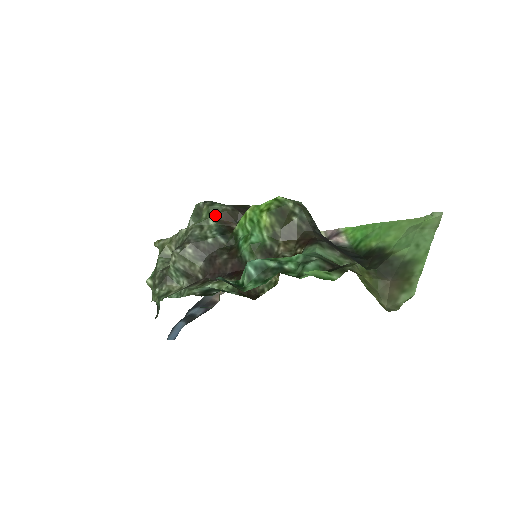
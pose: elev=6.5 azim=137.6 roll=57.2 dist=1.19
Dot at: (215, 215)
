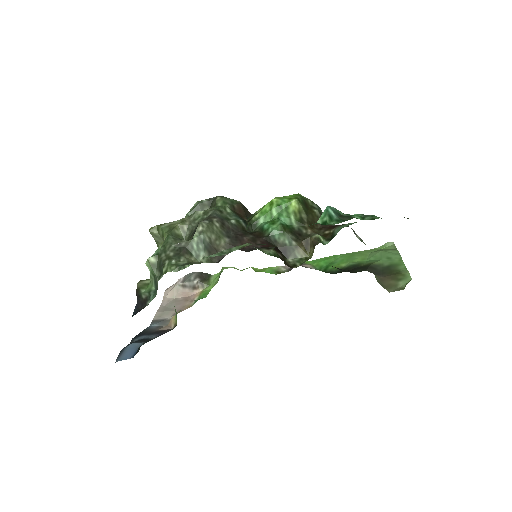
Dot at: (231, 205)
